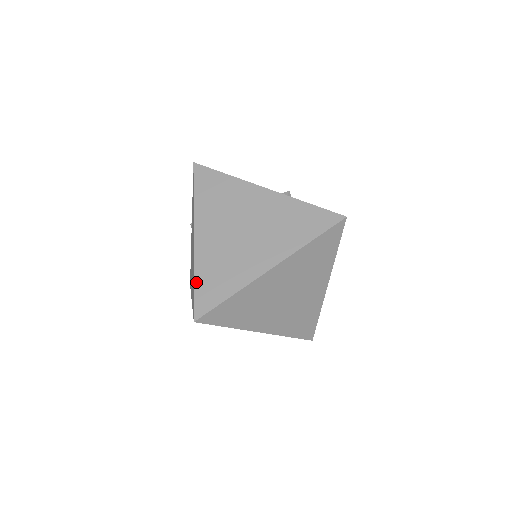
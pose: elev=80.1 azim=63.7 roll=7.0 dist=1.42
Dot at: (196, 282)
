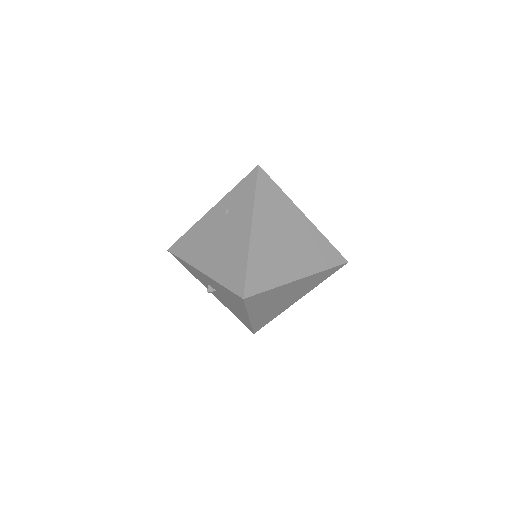
Dot at: (249, 267)
